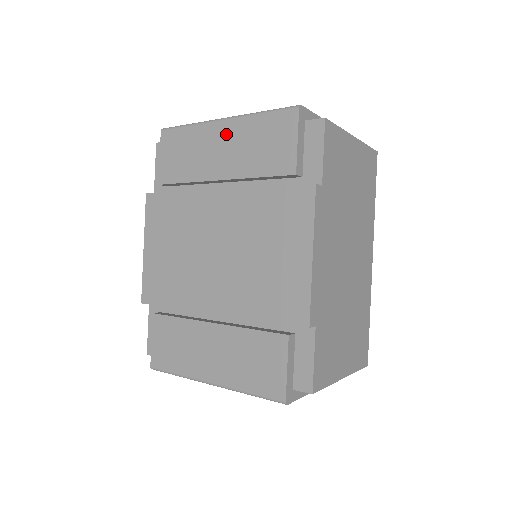
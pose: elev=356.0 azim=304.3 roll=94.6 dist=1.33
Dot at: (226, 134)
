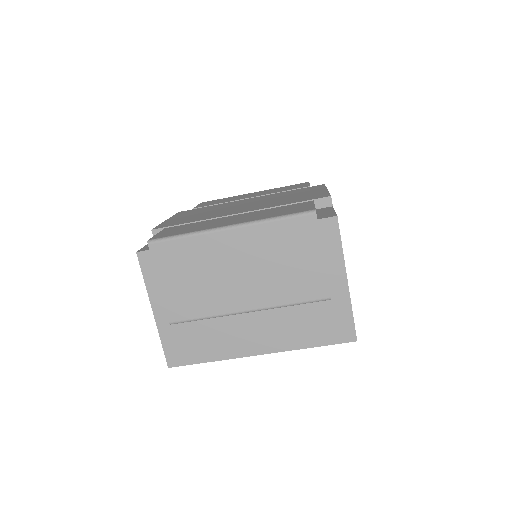
Dot at: occluded
